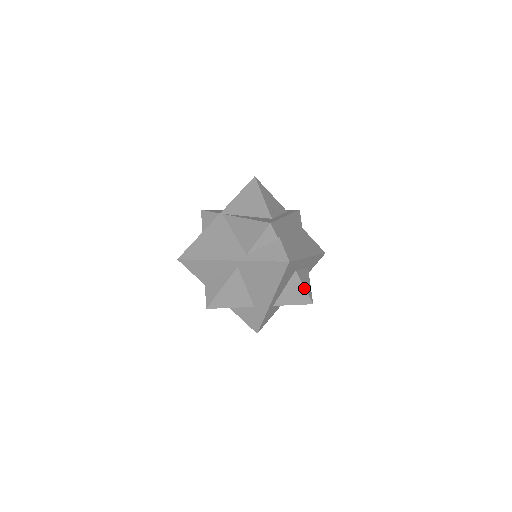
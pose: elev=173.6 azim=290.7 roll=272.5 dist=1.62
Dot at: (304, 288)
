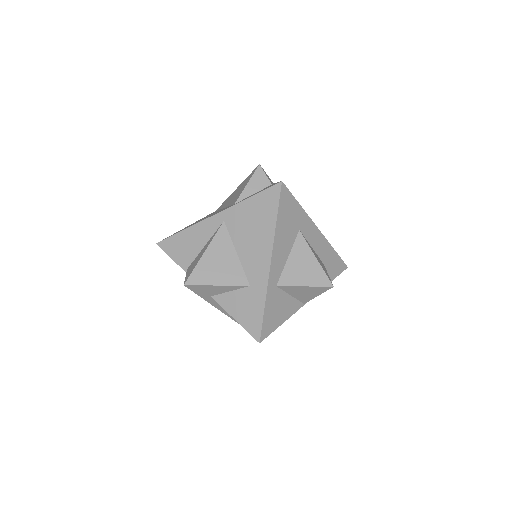
Dot at: (316, 259)
